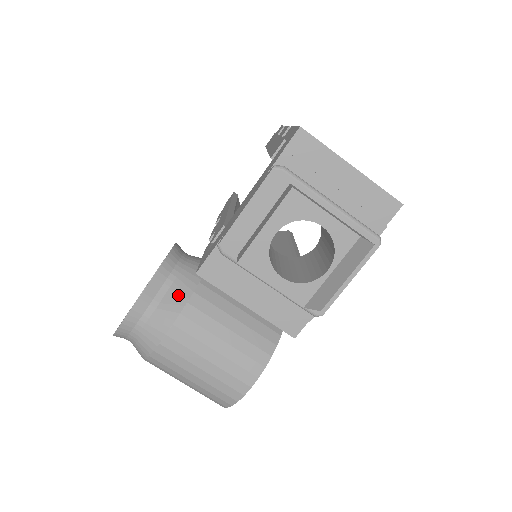
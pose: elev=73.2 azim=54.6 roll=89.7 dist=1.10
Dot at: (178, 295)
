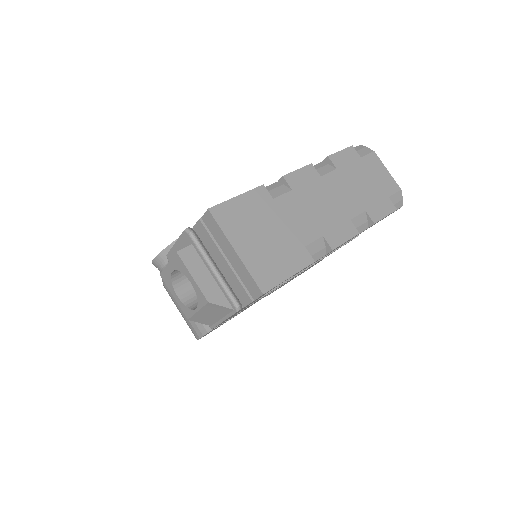
Dot at: occluded
